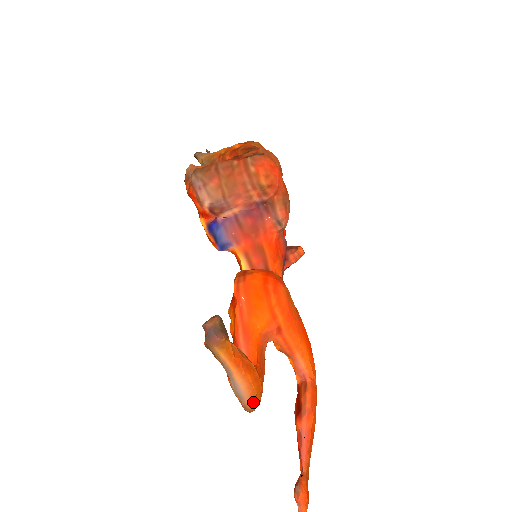
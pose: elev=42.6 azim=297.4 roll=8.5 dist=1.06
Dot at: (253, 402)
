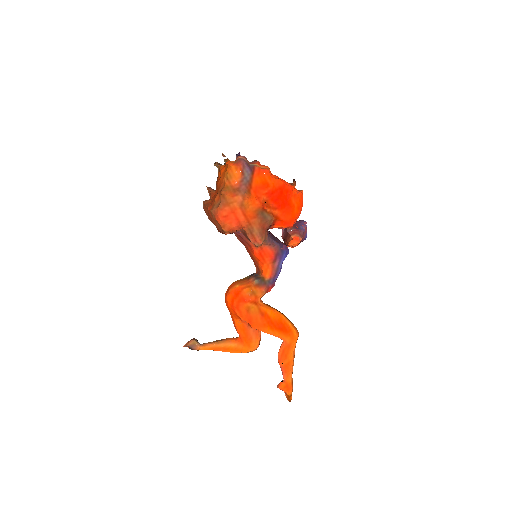
Dot at: occluded
